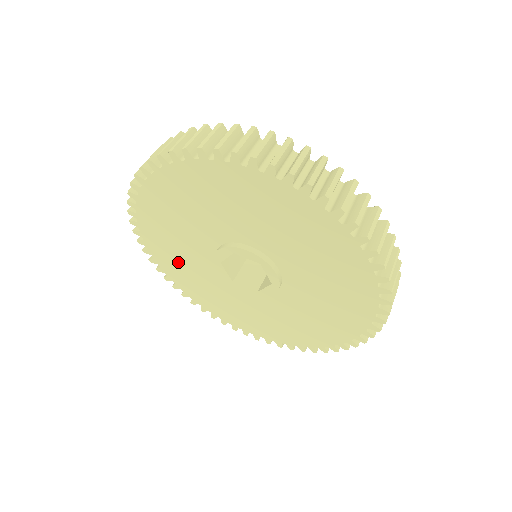
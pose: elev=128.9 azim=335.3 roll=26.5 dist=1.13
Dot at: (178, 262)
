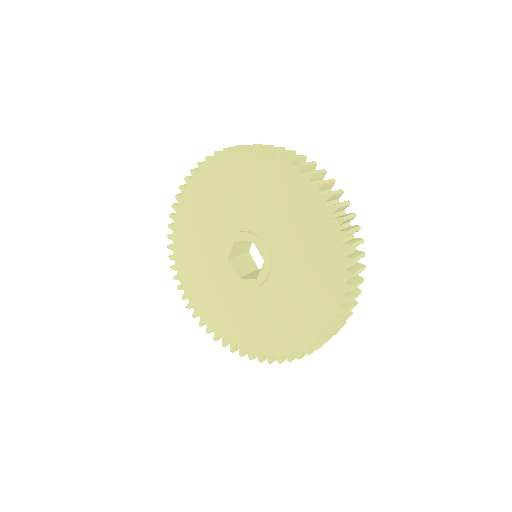
Dot at: (201, 285)
